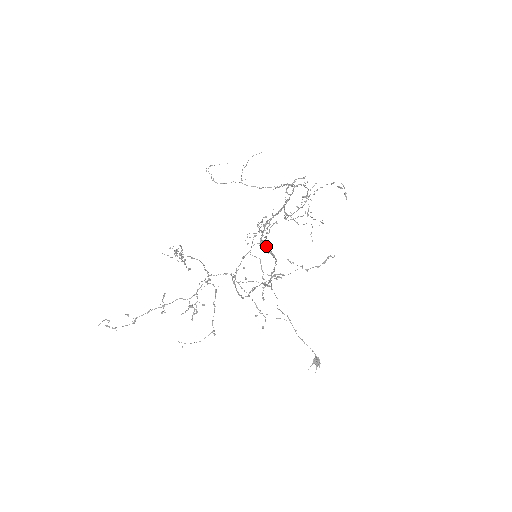
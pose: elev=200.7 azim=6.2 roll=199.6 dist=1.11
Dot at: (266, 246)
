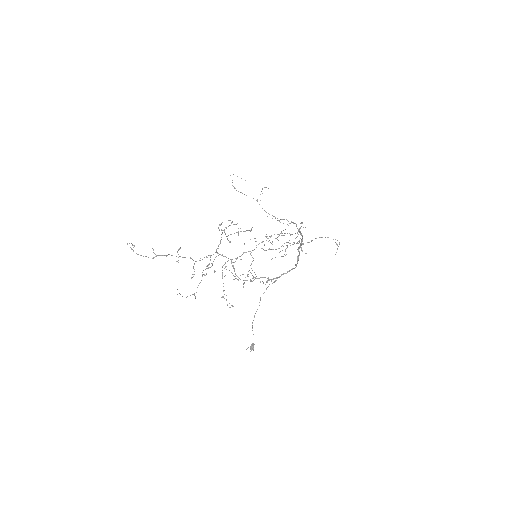
Dot at: occluded
